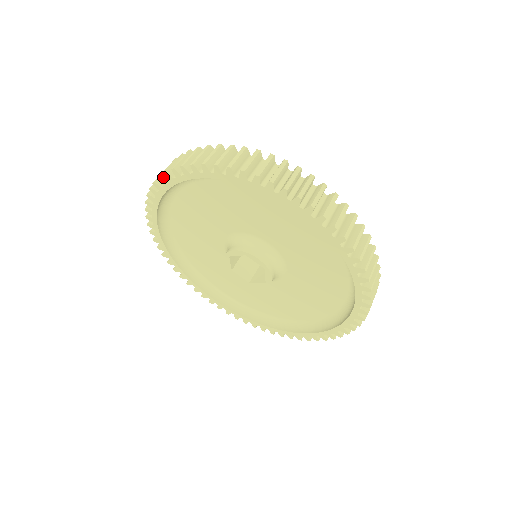
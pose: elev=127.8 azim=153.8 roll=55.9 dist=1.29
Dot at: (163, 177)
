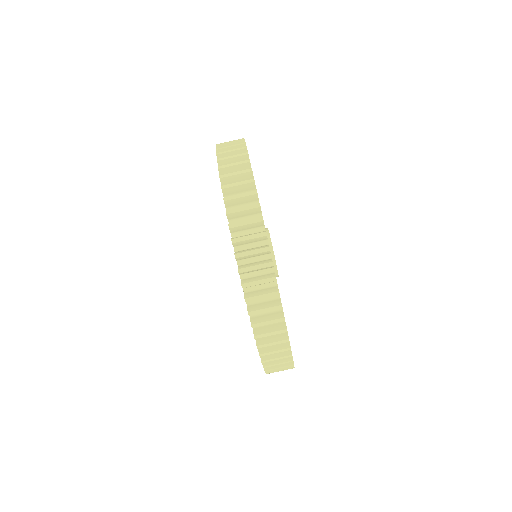
Dot at: (227, 203)
